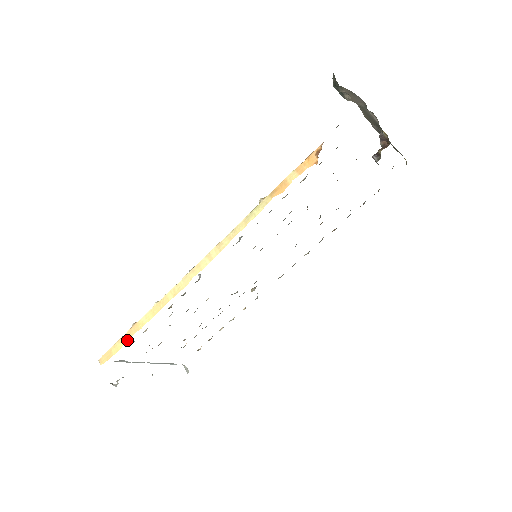
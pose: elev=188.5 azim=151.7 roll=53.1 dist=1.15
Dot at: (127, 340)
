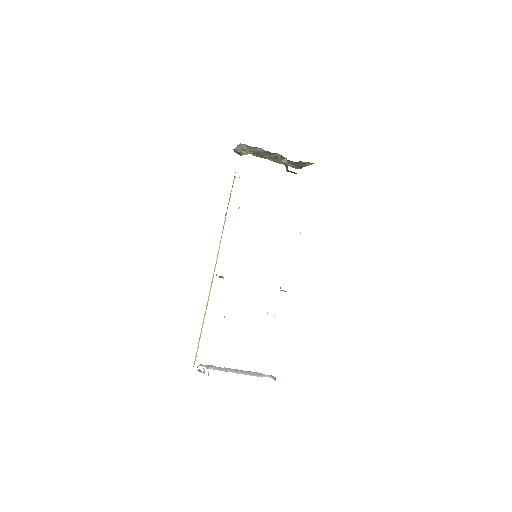
Dot at: occluded
